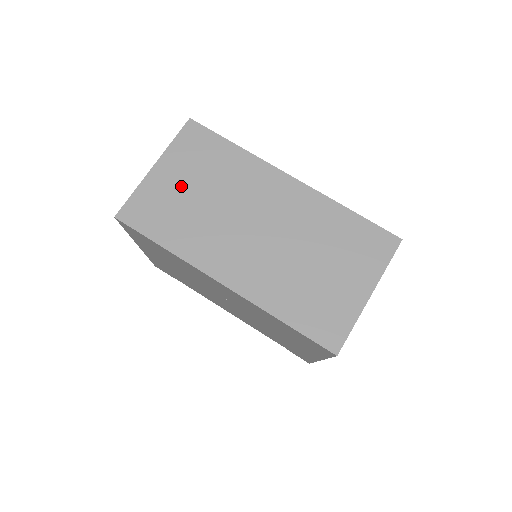
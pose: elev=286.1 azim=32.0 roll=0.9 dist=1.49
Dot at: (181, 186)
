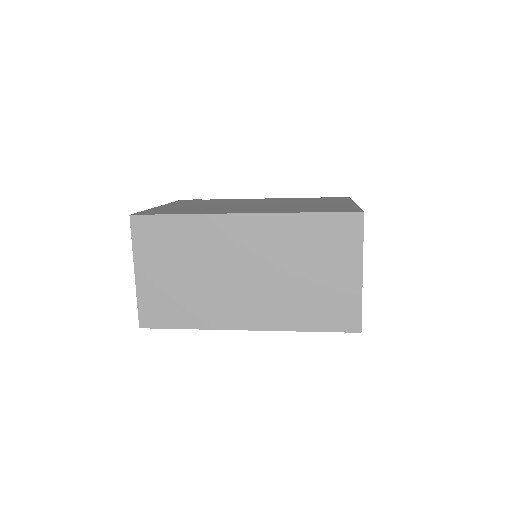
Dot at: (166, 276)
